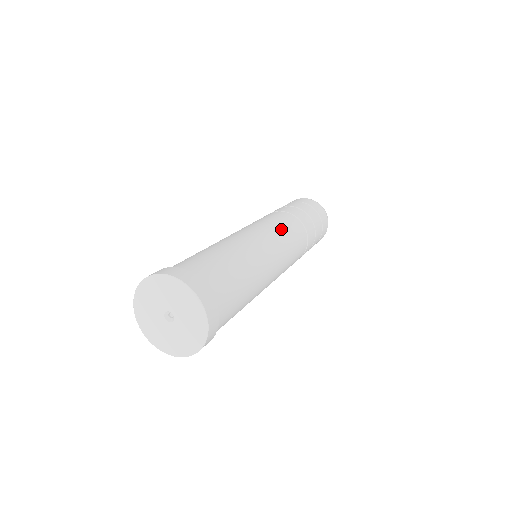
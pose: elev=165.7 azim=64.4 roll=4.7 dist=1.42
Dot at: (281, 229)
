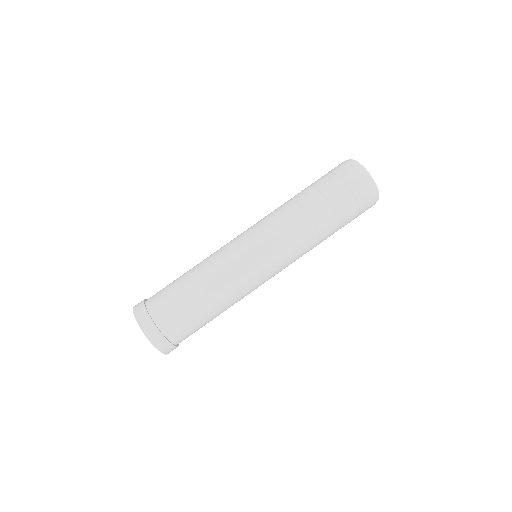
Dot at: (264, 232)
